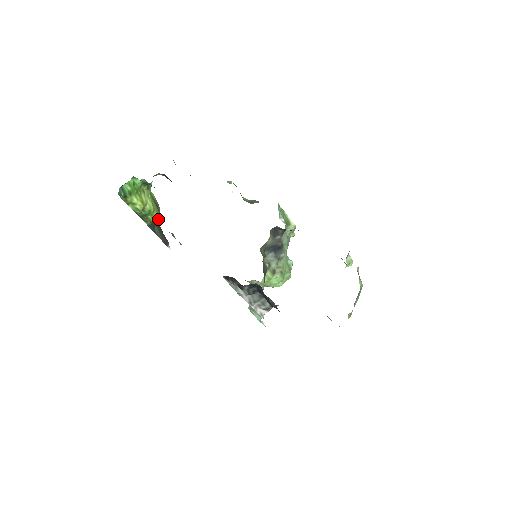
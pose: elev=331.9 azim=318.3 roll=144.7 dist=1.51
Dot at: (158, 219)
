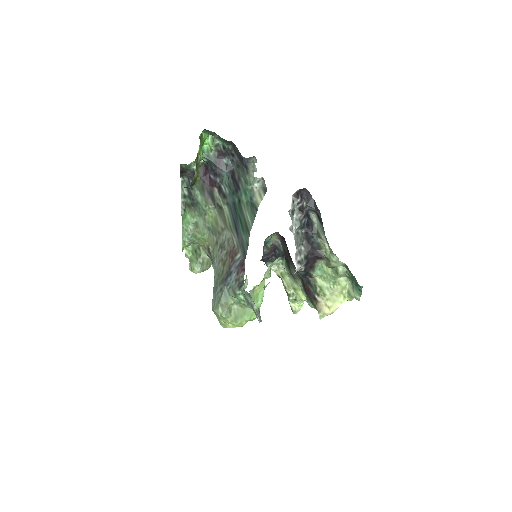
Dot at: (196, 183)
